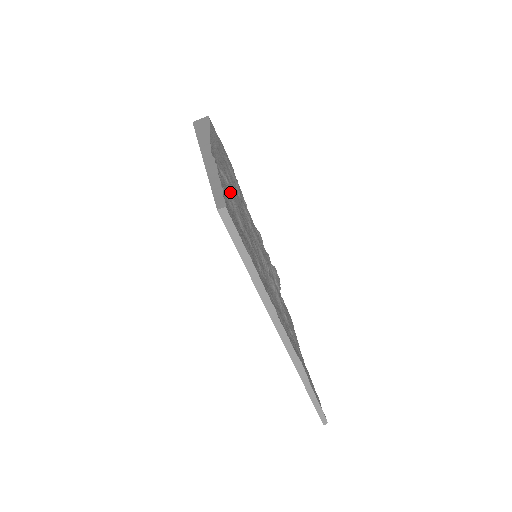
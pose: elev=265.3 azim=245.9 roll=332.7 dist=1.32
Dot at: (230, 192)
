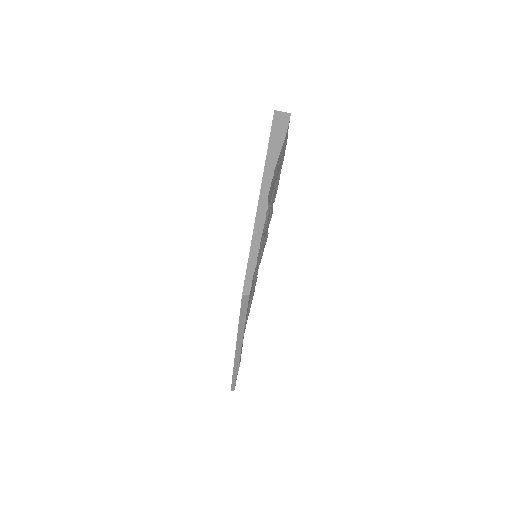
Dot at: (264, 231)
